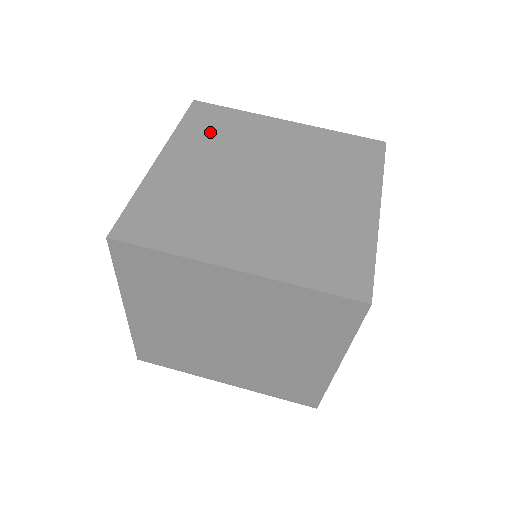
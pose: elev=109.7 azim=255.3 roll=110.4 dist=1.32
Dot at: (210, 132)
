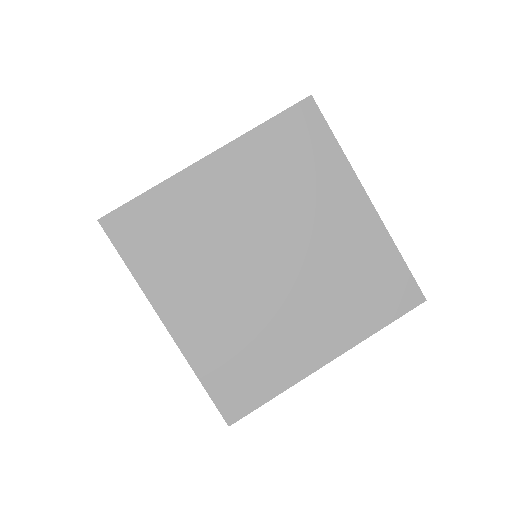
Dot at: (165, 250)
